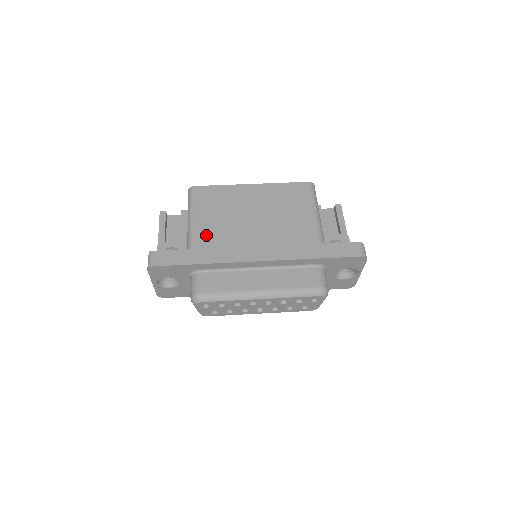
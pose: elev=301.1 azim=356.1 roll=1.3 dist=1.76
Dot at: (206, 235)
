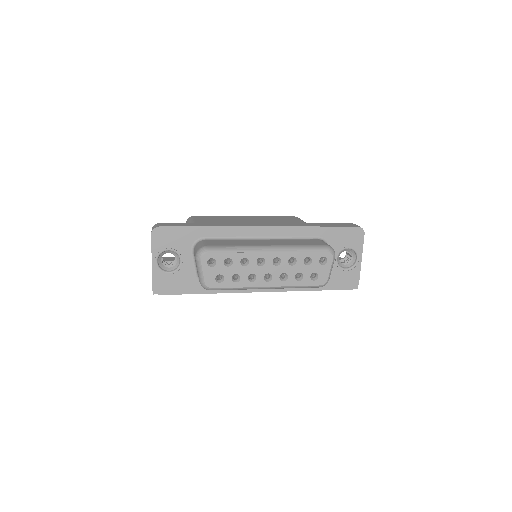
Dot at: occluded
